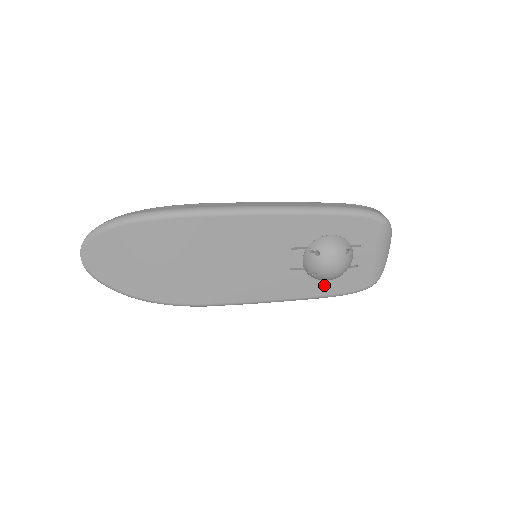
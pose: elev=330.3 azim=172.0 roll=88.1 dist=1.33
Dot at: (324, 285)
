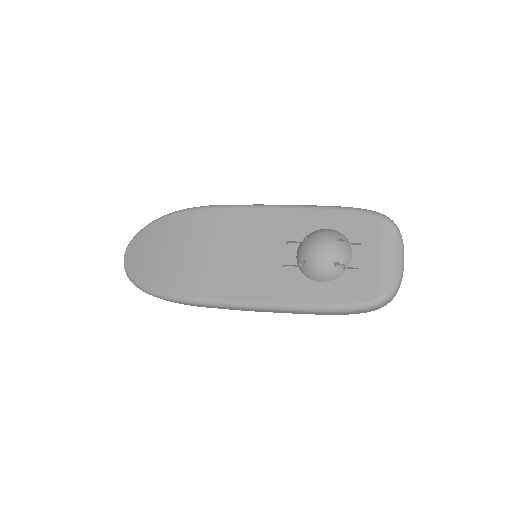
Dot at: (320, 290)
